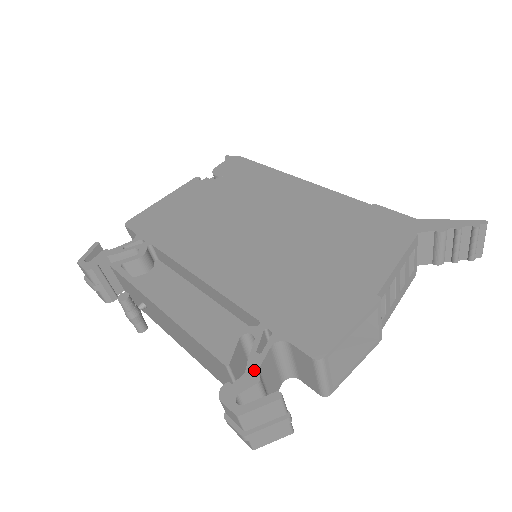
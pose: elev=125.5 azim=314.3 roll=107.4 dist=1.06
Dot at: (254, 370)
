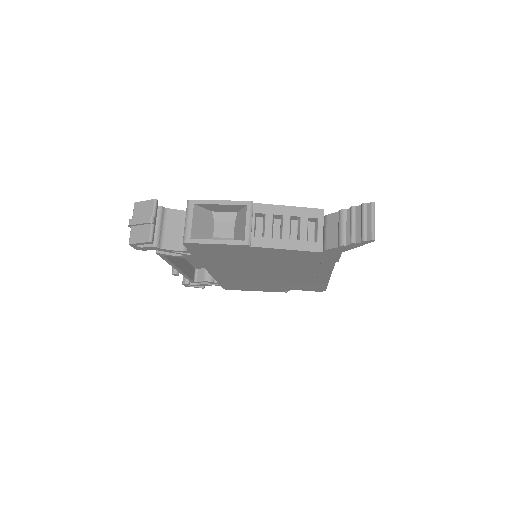
Dot at: (165, 208)
